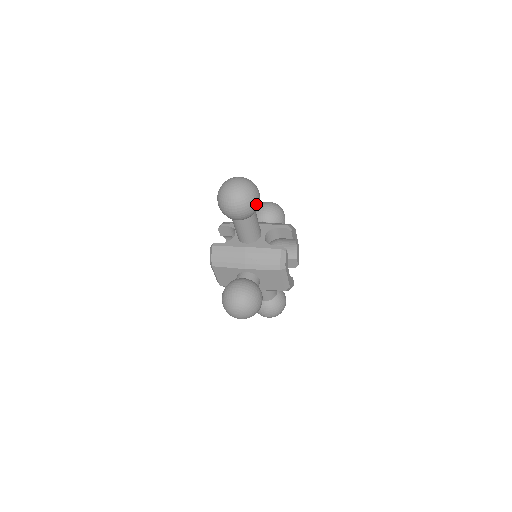
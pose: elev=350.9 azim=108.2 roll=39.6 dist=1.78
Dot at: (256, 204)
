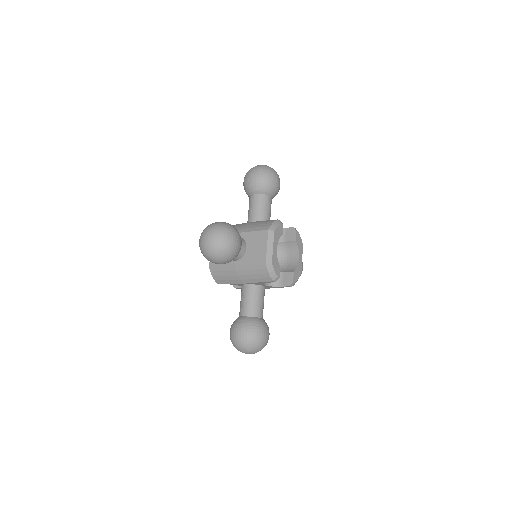
Dot at: (272, 179)
